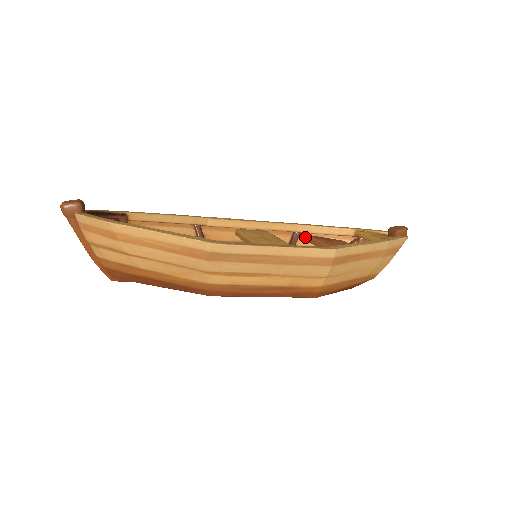
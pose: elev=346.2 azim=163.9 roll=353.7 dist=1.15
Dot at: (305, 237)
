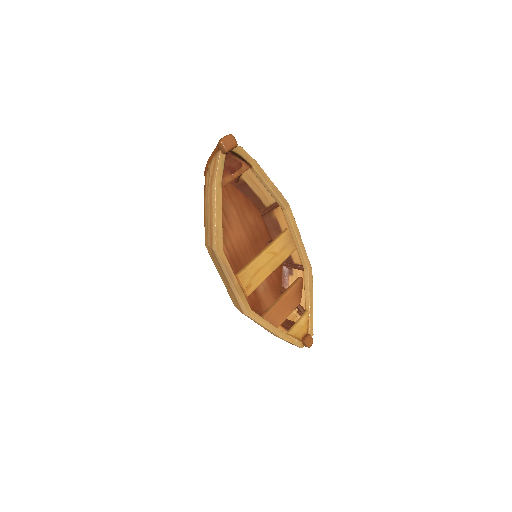
Dot at: (303, 274)
